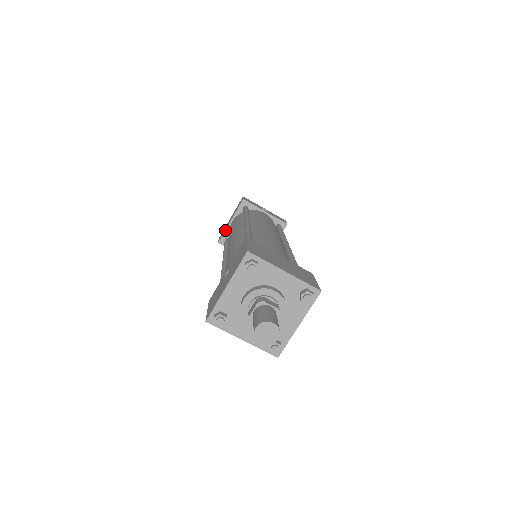
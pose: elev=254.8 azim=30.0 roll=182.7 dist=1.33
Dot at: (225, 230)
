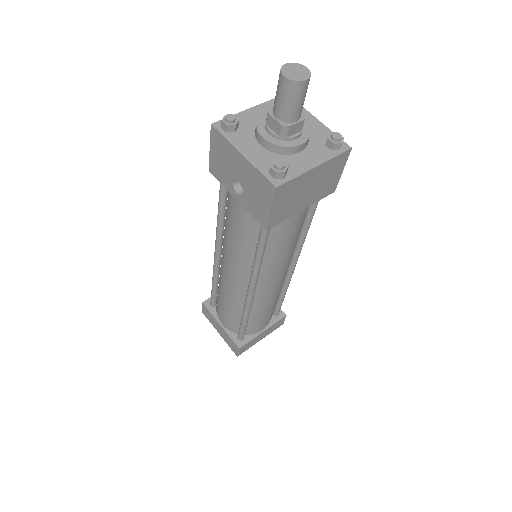
Dot at: occluded
